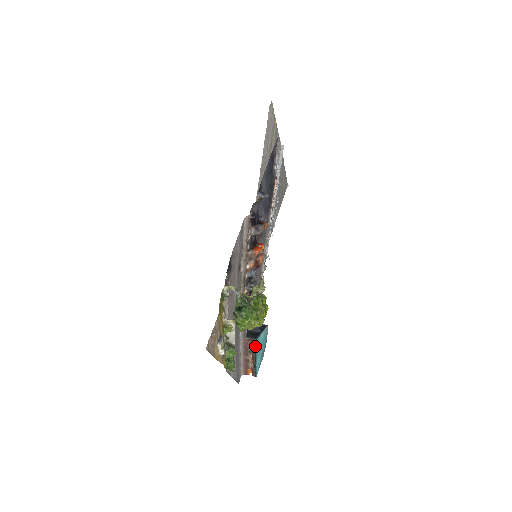
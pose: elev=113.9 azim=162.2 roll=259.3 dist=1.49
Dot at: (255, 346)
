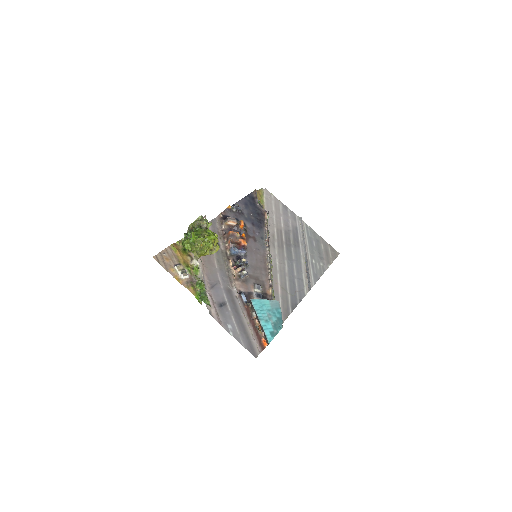
Dot at: (253, 306)
